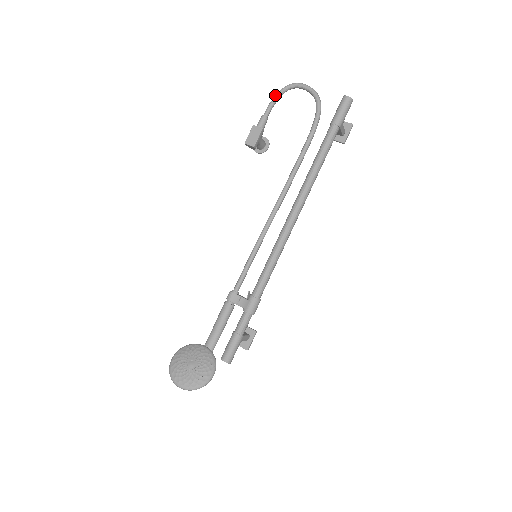
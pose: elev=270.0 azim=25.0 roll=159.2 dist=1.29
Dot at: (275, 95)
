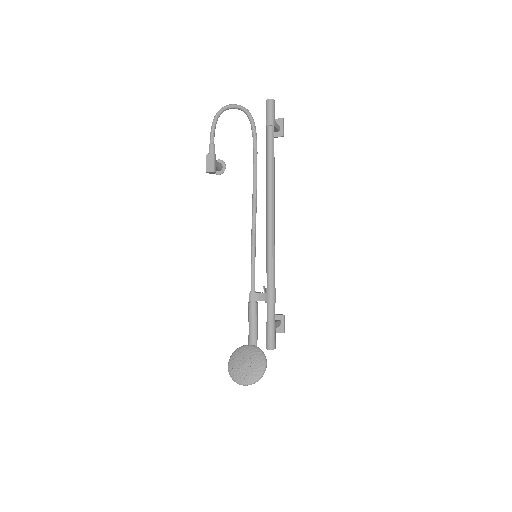
Dot at: (212, 123)
